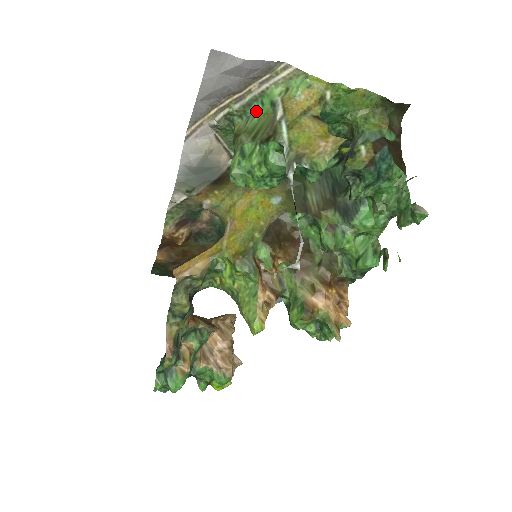
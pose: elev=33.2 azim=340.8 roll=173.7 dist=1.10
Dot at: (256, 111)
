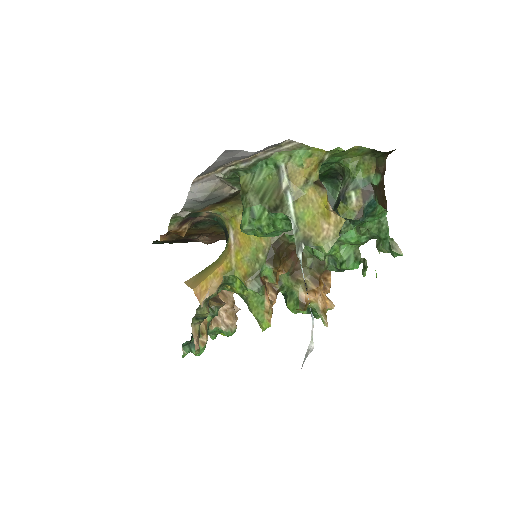
Dot at: (260, 169)
